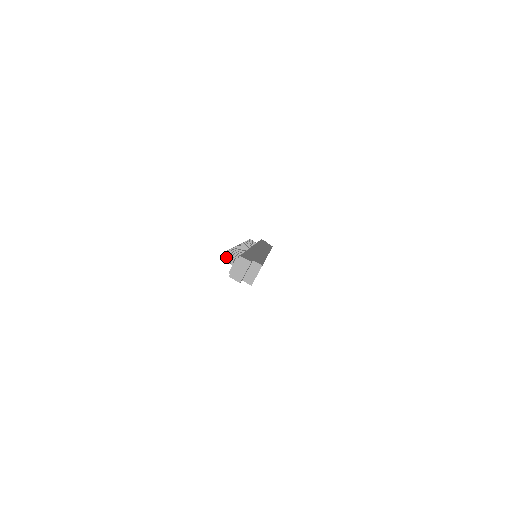
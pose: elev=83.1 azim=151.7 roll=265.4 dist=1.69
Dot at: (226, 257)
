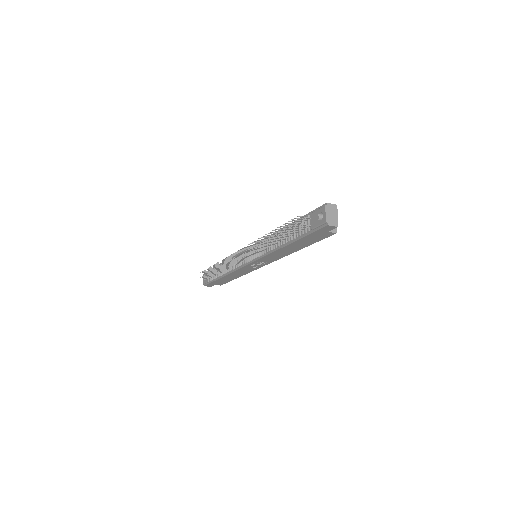
Dot at: (284, 232)
